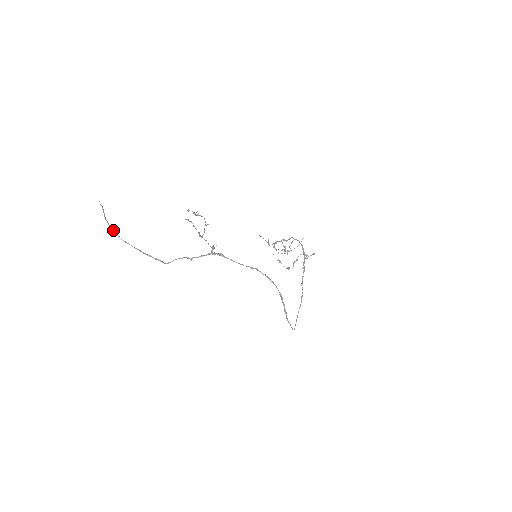
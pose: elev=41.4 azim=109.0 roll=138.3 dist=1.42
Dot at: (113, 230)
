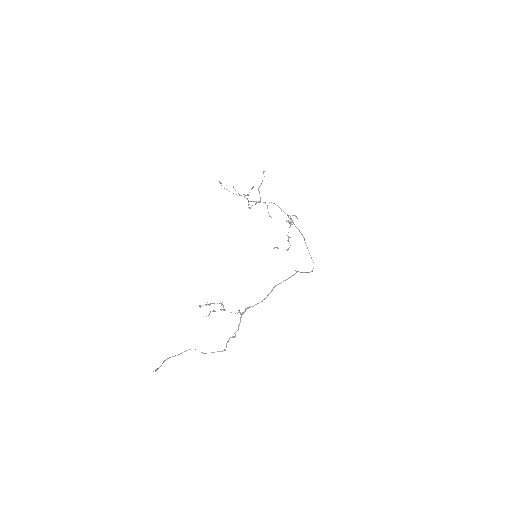
Dot at: occluded
